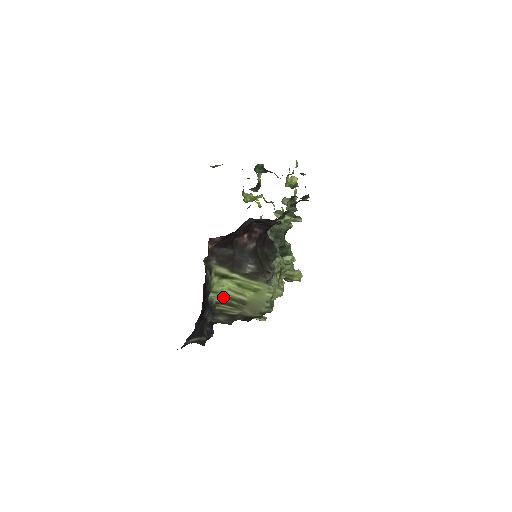
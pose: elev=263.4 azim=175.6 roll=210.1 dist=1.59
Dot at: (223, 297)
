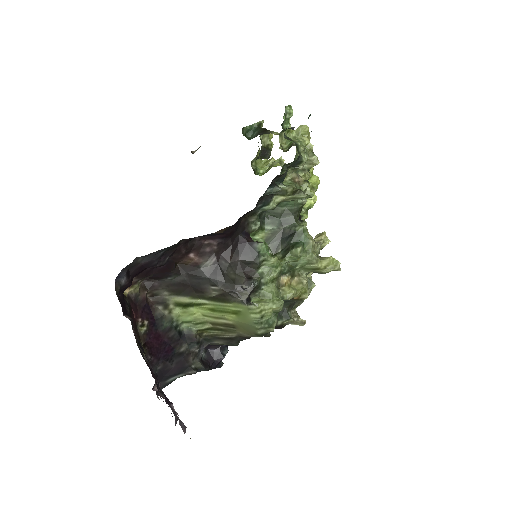
Dot at: (203, 324)
